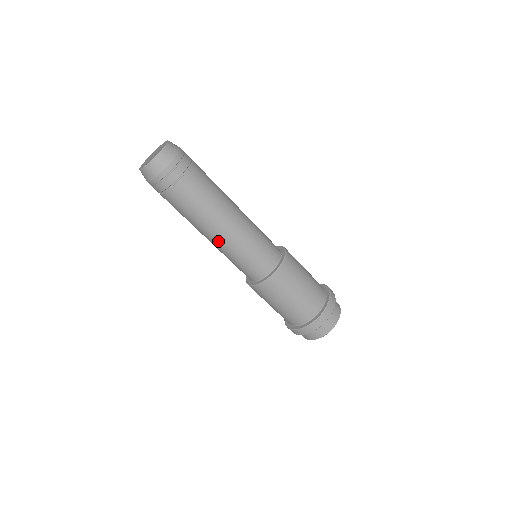
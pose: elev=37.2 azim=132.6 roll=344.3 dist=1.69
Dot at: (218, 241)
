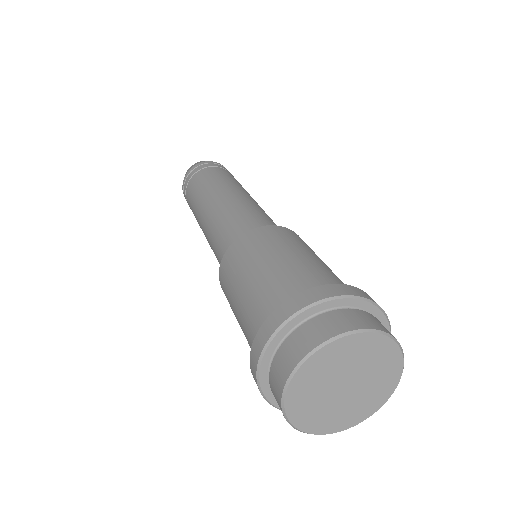
Dot at: (213, 208)
